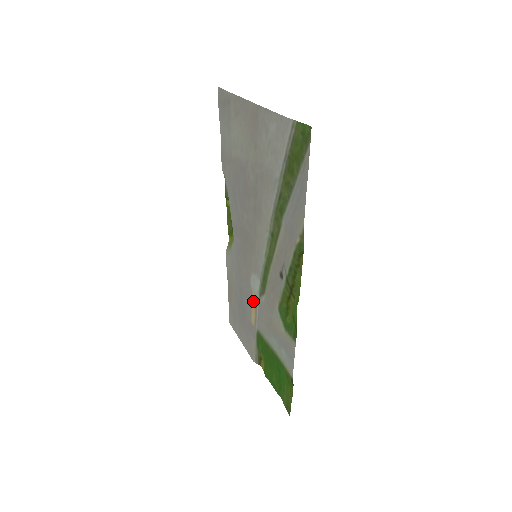
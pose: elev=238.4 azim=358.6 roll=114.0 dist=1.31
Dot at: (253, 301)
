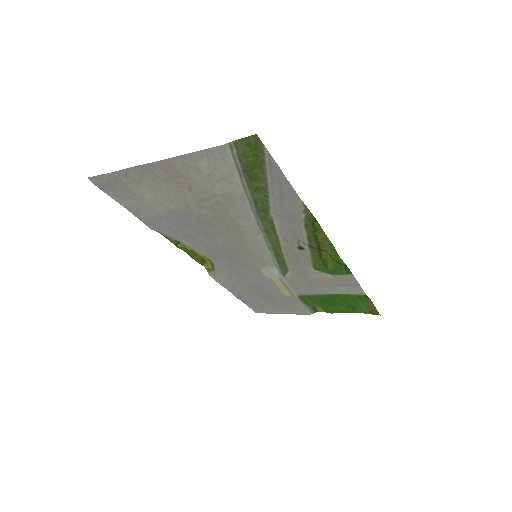
Dot at: (277, 283)
